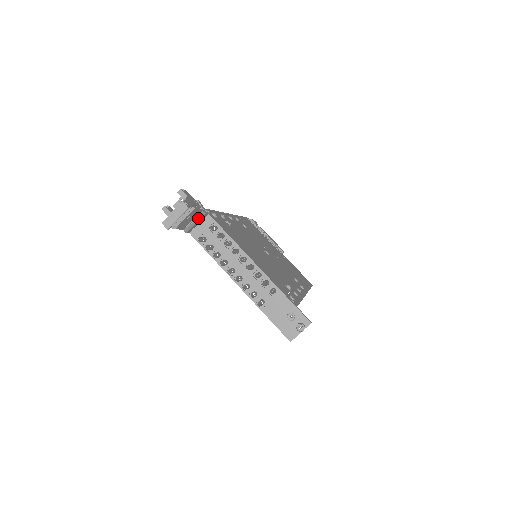
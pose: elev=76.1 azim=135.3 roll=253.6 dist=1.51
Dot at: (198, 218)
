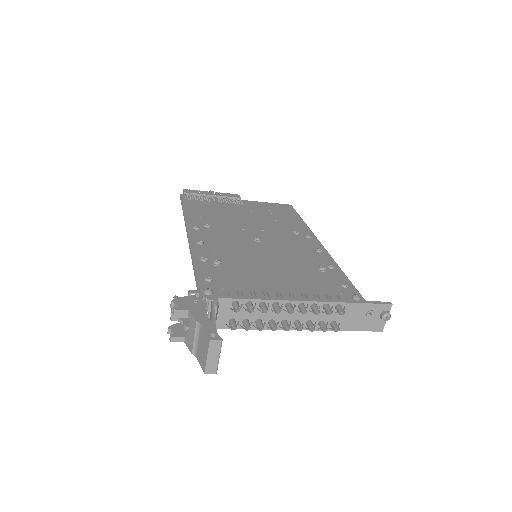
Dot at: (216, 316)
